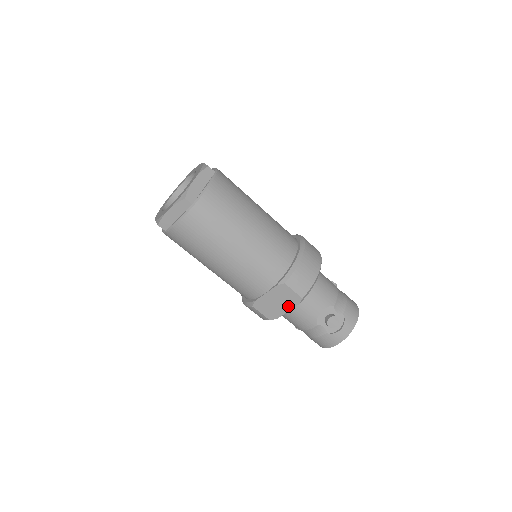
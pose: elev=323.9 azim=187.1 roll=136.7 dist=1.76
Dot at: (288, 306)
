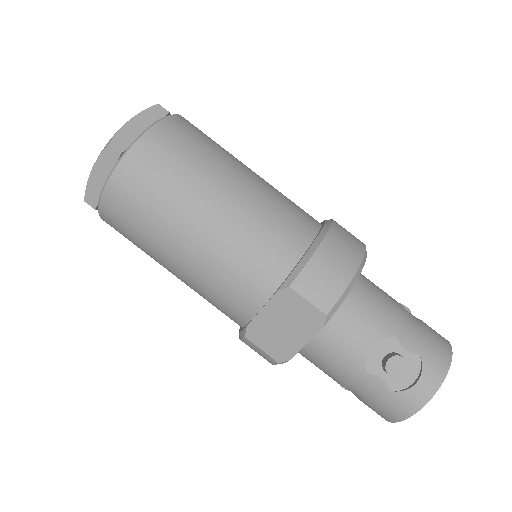
Dot at: (304, 333)
